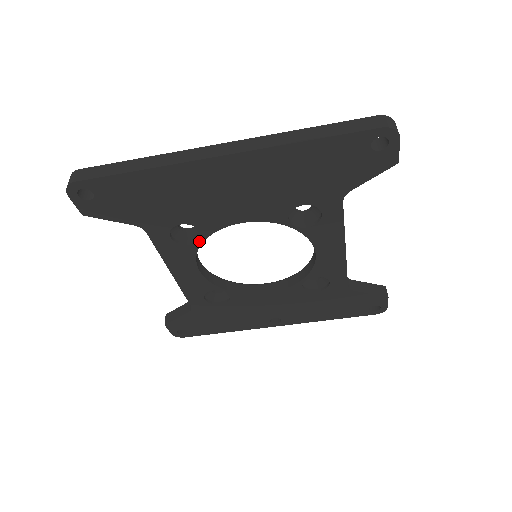
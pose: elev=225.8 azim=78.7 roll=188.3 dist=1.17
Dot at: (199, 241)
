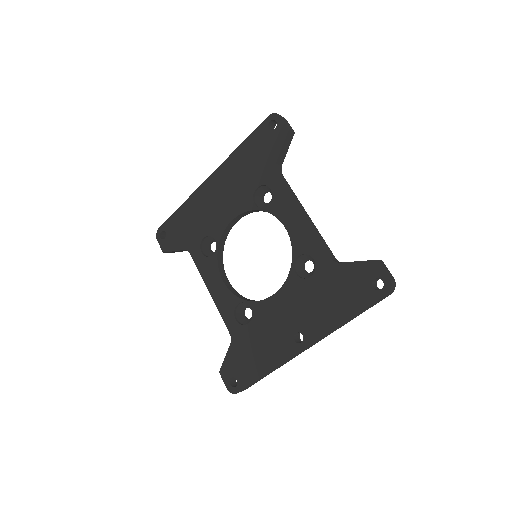
Dot at: (216, 249)
